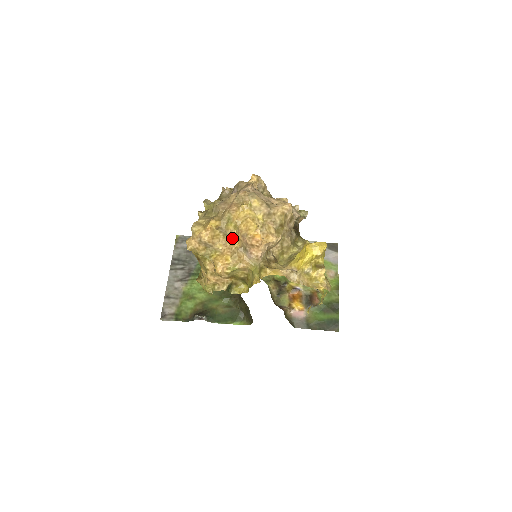
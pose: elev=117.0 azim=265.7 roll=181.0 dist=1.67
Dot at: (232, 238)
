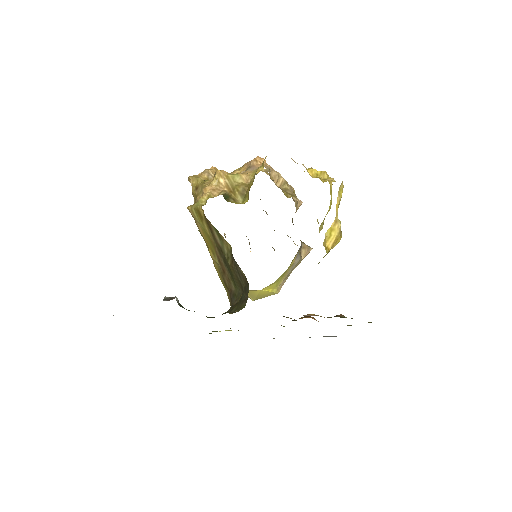
Dot at: occluded
